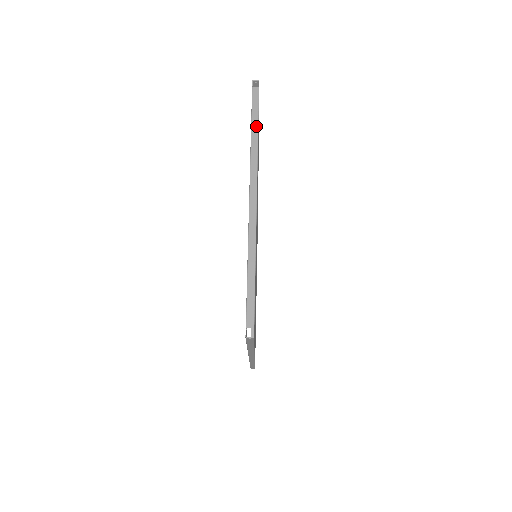
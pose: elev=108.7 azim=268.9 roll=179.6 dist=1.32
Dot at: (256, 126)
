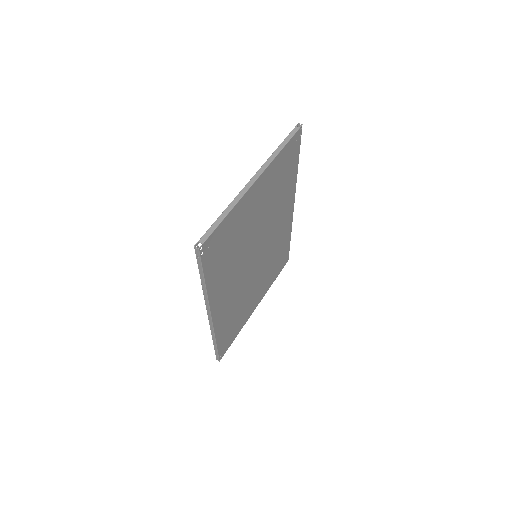
Dot at: (283, 145)
